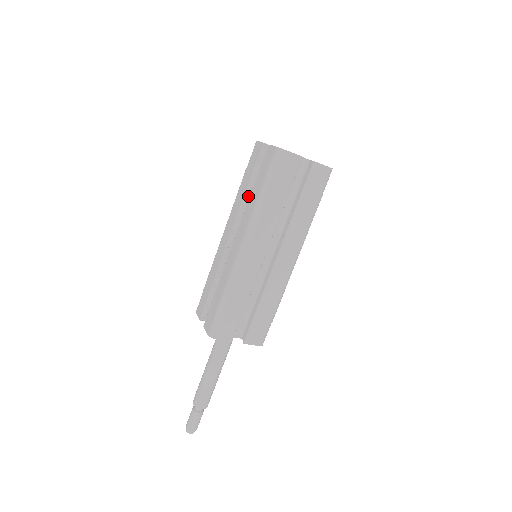
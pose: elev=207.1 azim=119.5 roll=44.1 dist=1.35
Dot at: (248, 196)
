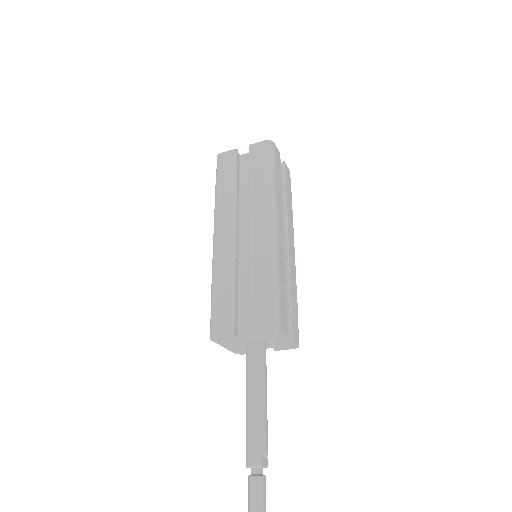
Dot at: (237, 195)
